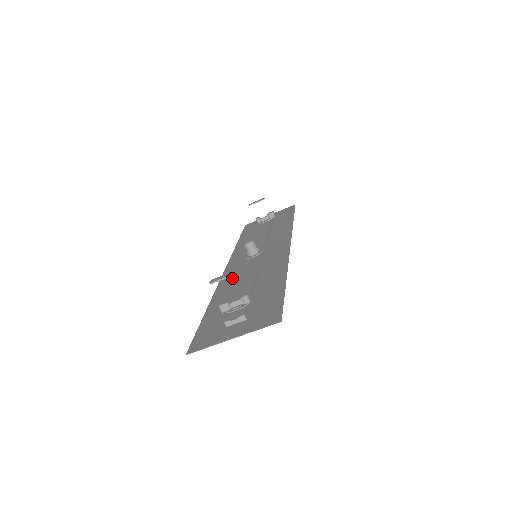
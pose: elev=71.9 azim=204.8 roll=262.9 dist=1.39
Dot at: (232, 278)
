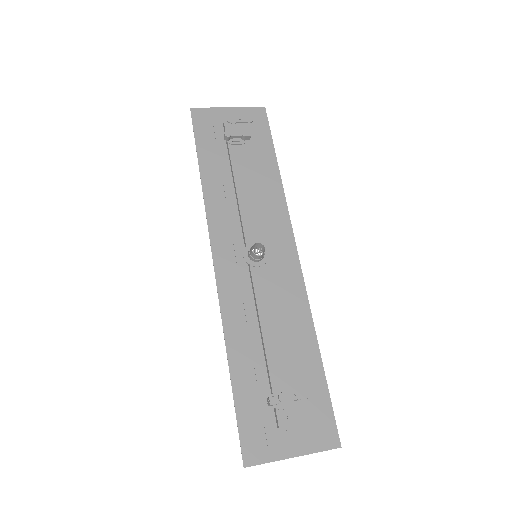
Dot at: (238, 300)
